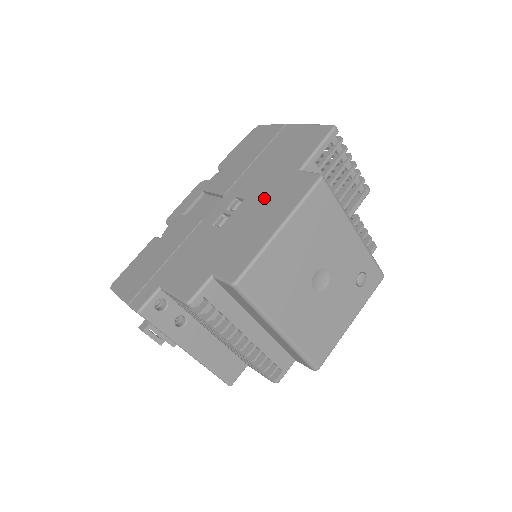
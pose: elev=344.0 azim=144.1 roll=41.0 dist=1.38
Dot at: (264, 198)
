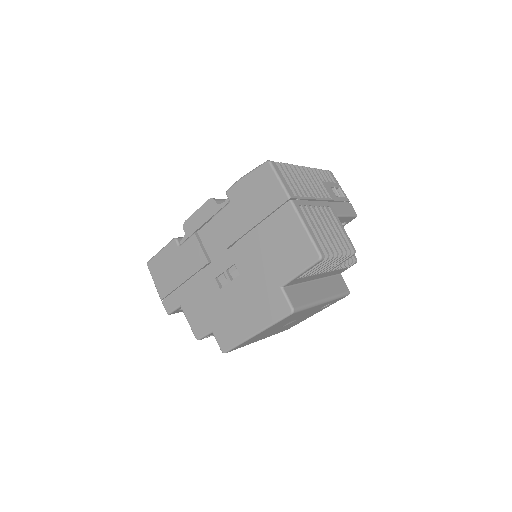
Dot at: (252, 291)
